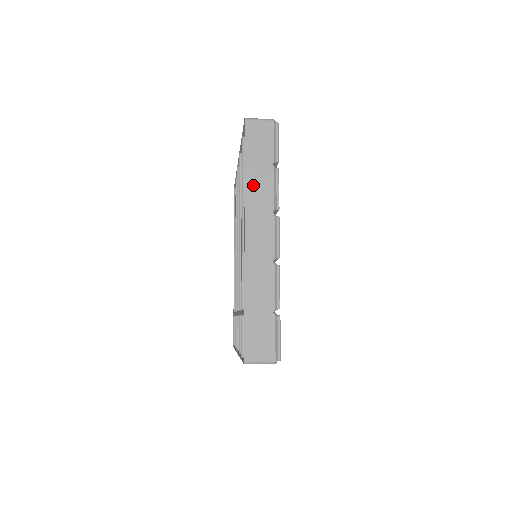
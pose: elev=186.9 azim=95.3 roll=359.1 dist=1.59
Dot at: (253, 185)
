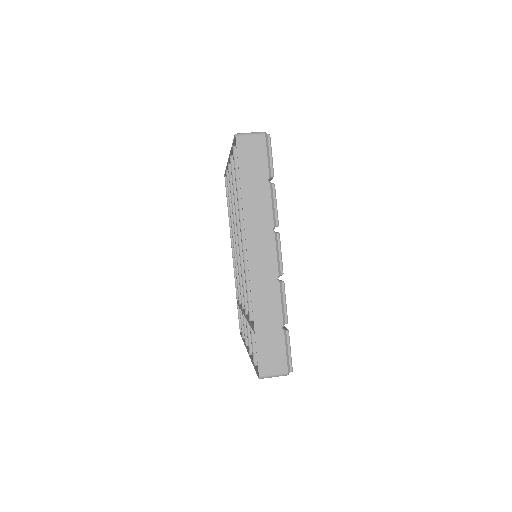
Dot at: (251, 205)
